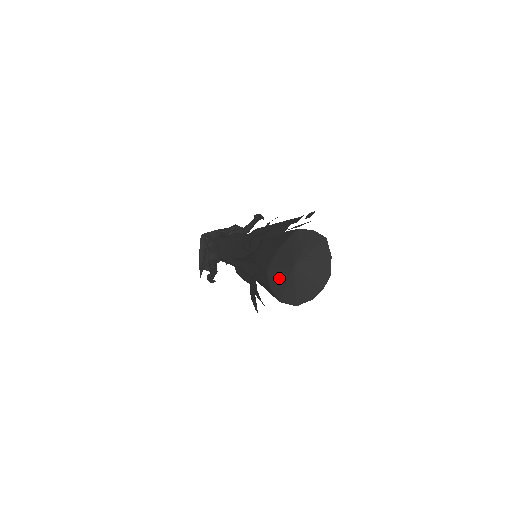
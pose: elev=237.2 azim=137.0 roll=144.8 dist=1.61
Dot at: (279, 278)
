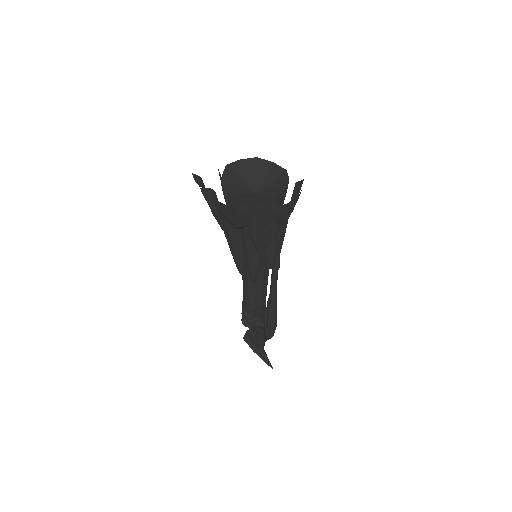
Dot at: (244, 198)
